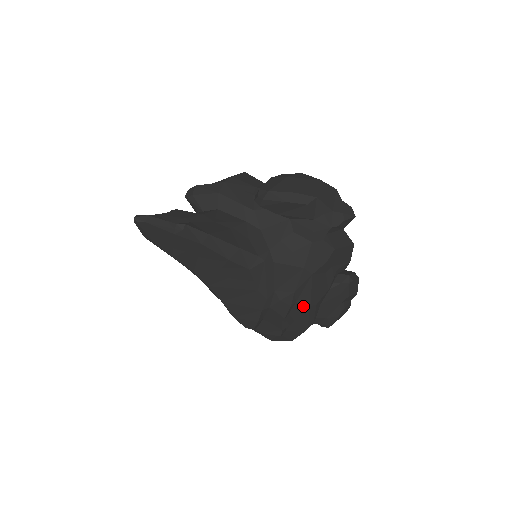
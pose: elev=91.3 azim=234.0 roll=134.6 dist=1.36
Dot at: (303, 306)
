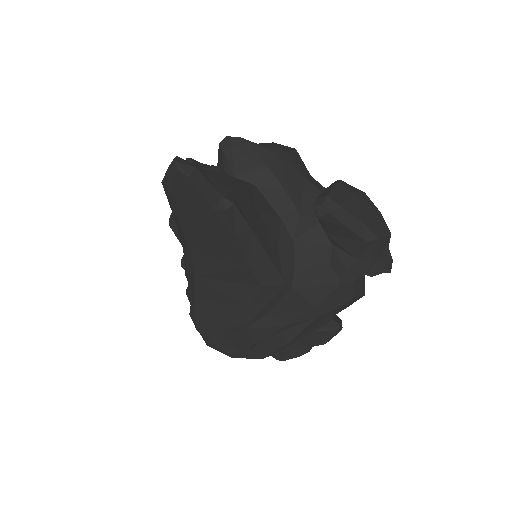
Dot at: (280, 340)
